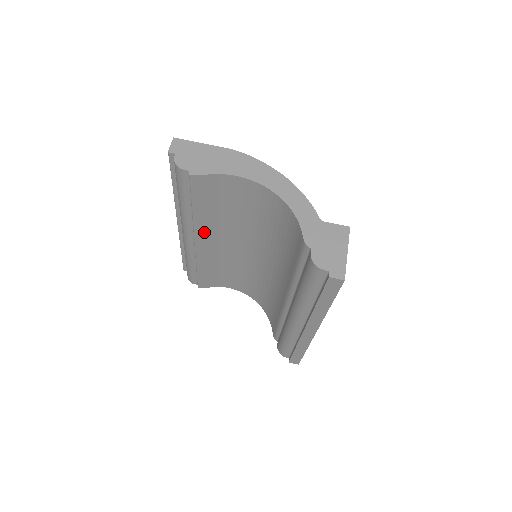
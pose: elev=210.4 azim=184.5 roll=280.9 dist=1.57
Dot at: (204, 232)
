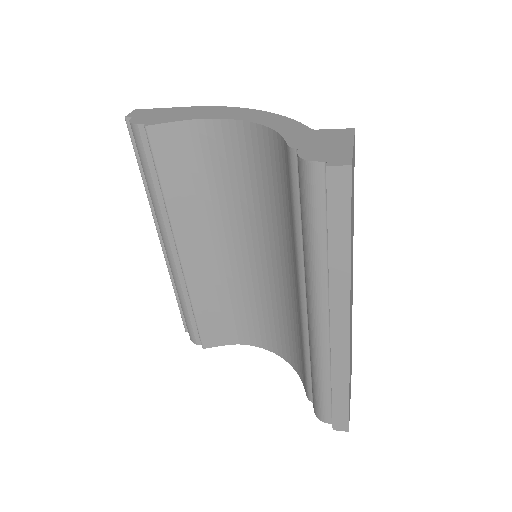
Dot at: (186, 234)
